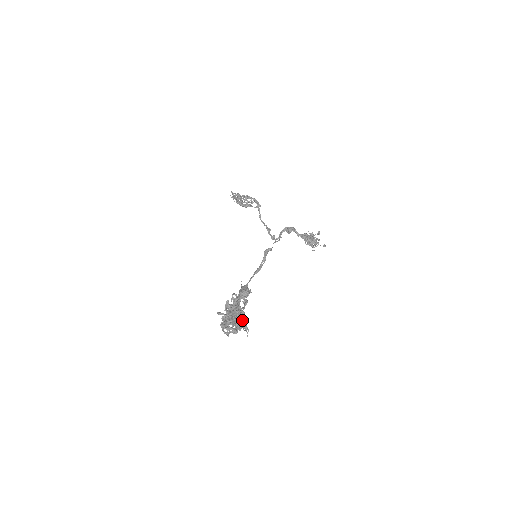
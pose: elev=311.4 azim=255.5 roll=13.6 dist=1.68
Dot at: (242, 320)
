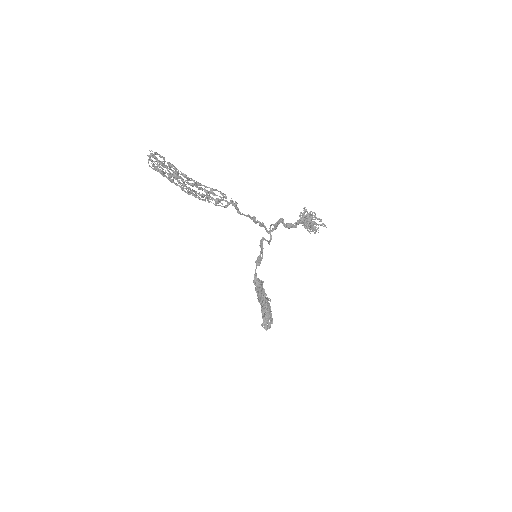
Dot at: (269, 305)
